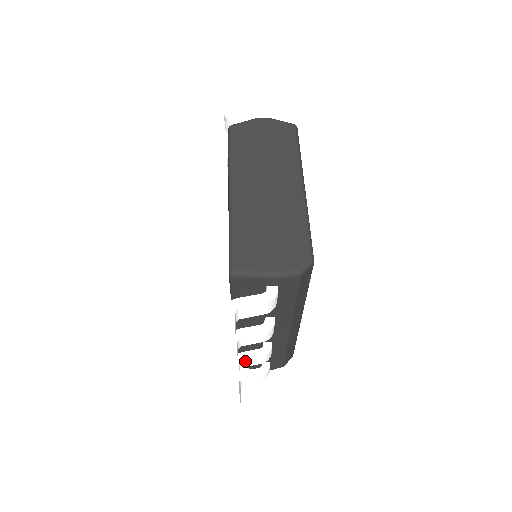
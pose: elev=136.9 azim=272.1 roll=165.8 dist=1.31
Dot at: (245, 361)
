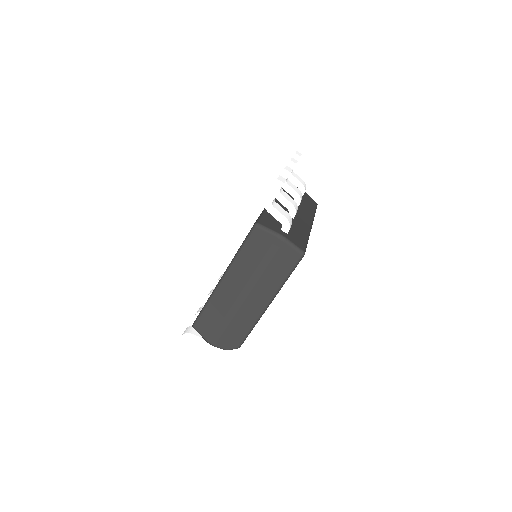
Dot at: occluded
